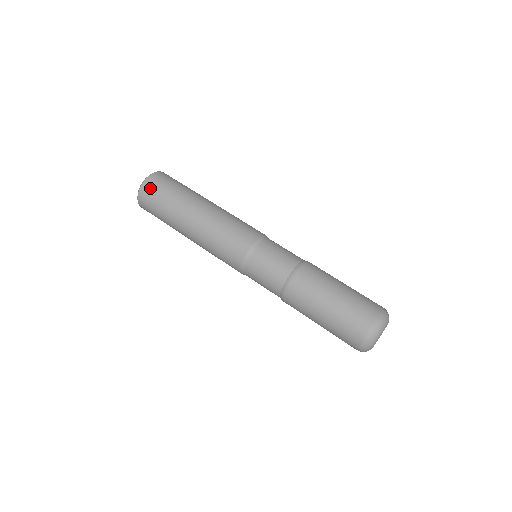
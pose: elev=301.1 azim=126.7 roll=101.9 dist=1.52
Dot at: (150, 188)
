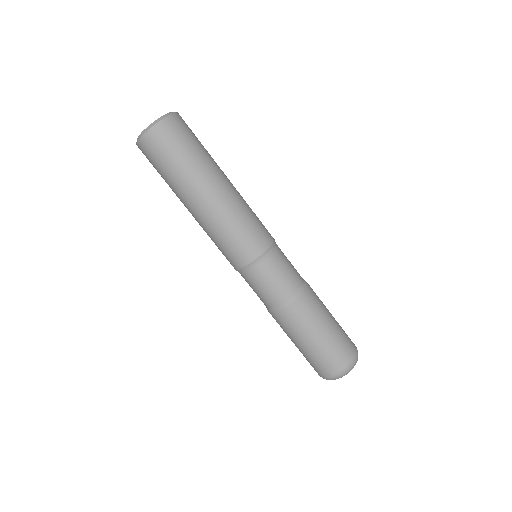
Dot at: (156, 142)
